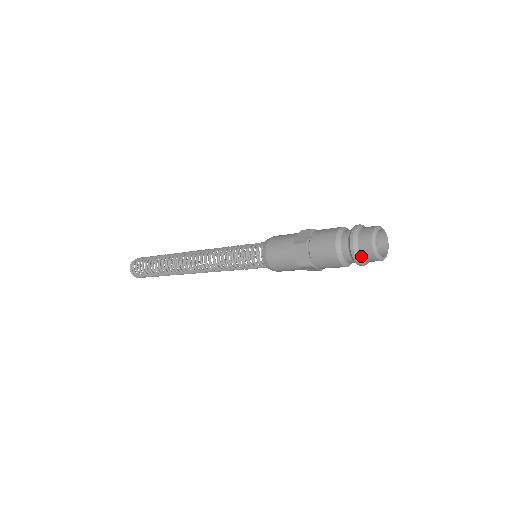
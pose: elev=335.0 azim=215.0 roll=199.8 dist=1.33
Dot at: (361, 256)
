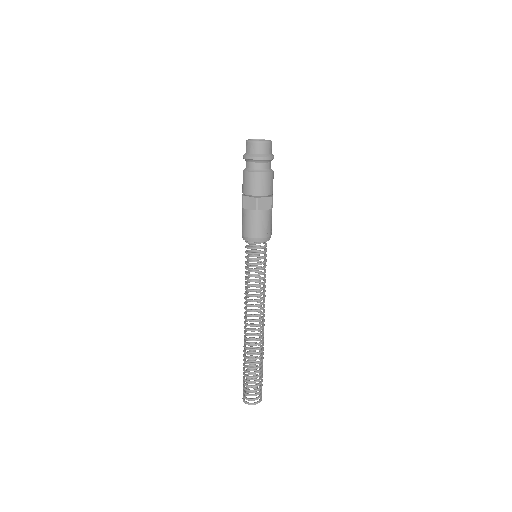
Dot at: (247, 153)
